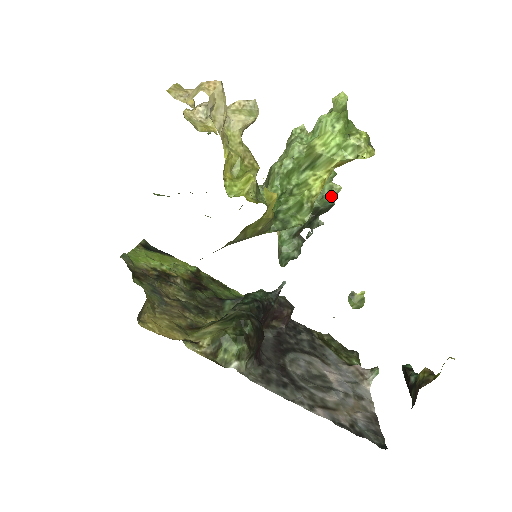
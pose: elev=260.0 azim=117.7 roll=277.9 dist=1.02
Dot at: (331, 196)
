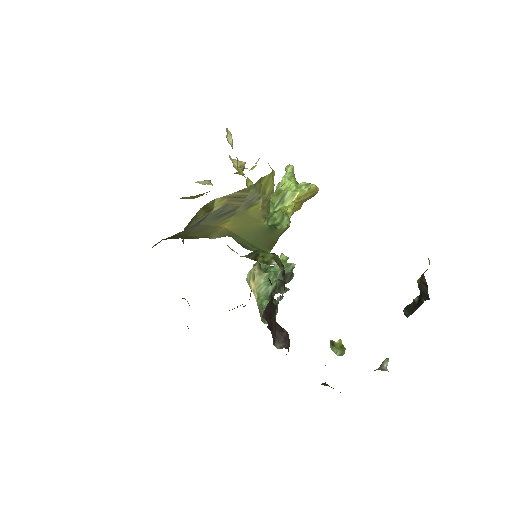
Dot at: occluded
